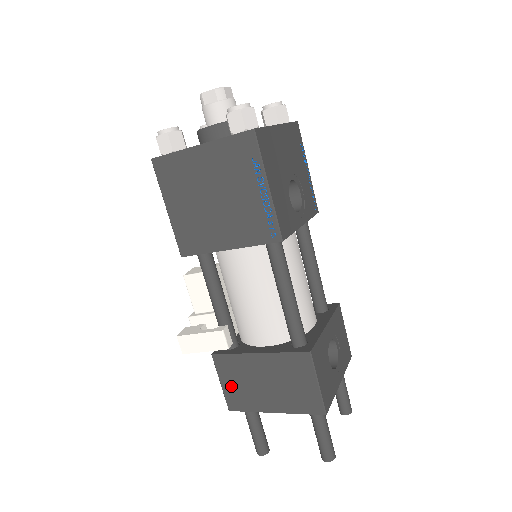
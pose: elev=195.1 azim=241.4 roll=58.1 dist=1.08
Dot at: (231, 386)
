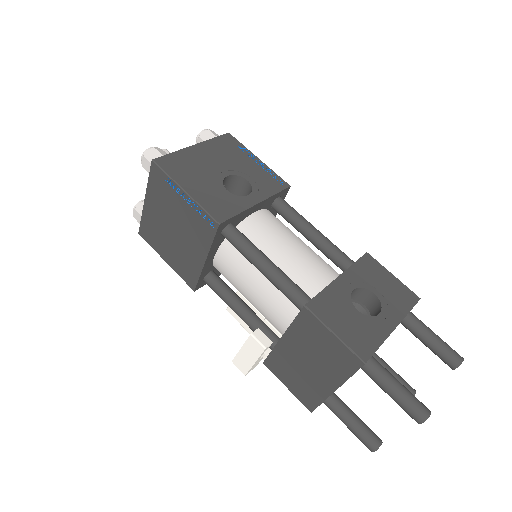
Dot at: (293, 385)
